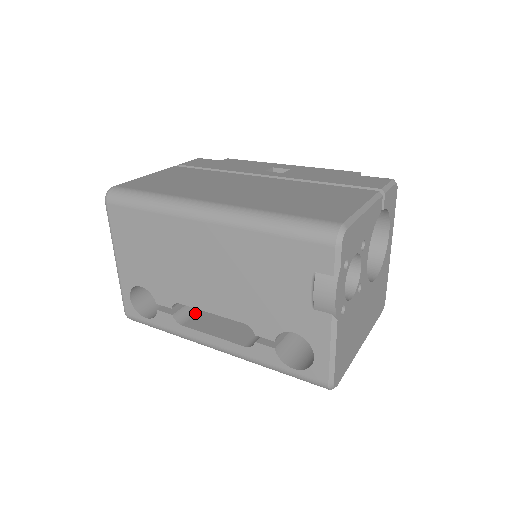
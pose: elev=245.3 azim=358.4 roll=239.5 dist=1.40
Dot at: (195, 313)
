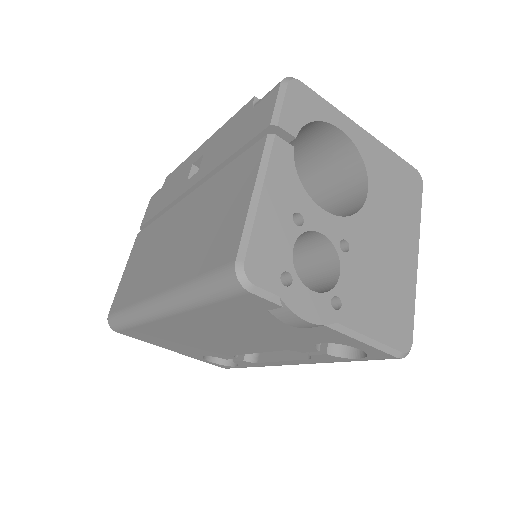
Dot at: occluded
